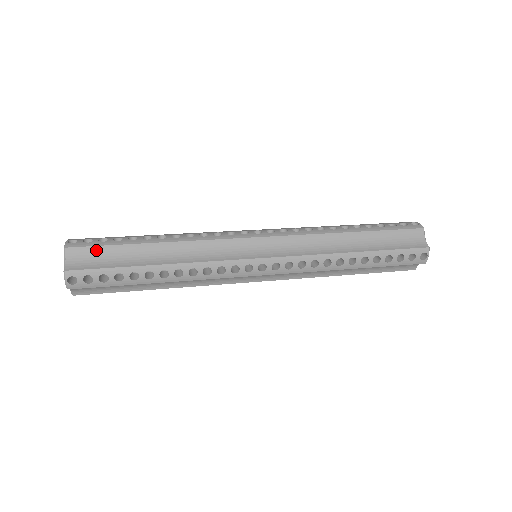
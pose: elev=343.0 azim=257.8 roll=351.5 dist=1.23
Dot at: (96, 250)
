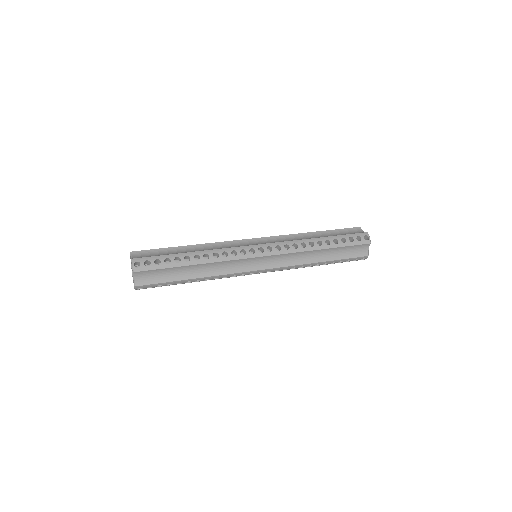
Dot at: (154, 271)
